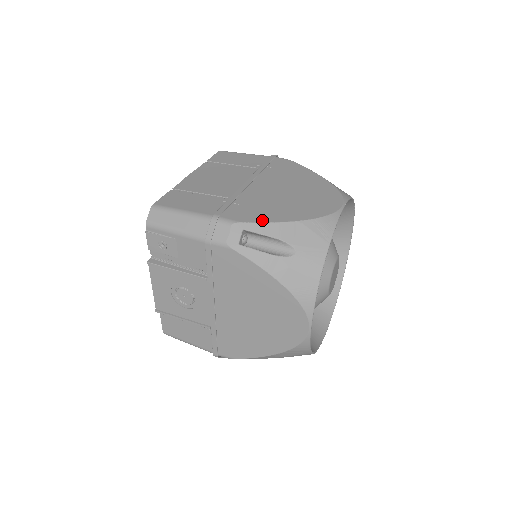
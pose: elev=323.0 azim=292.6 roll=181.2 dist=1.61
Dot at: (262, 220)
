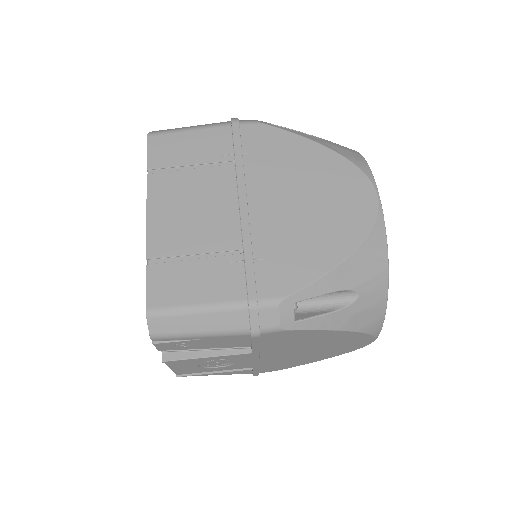
Dot at: (310, 278)
